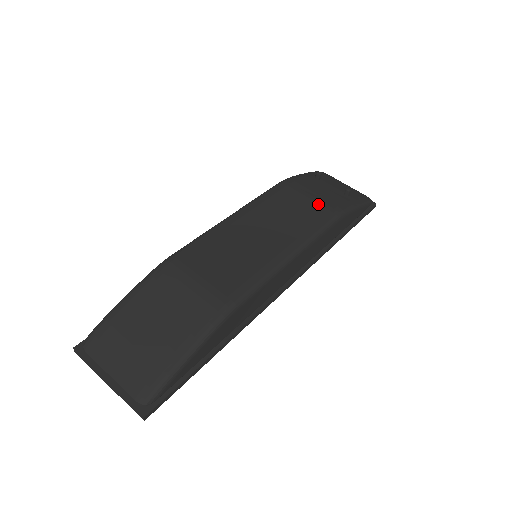
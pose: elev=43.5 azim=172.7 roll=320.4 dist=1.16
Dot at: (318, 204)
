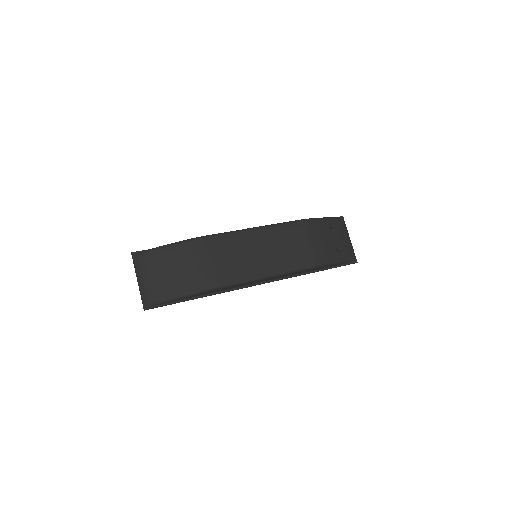
Dot at: (311, 250)
